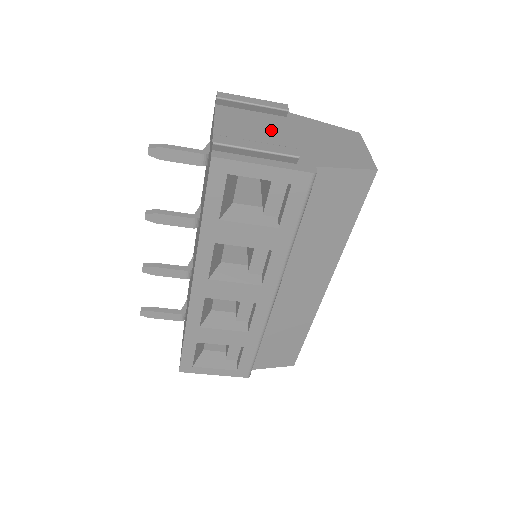
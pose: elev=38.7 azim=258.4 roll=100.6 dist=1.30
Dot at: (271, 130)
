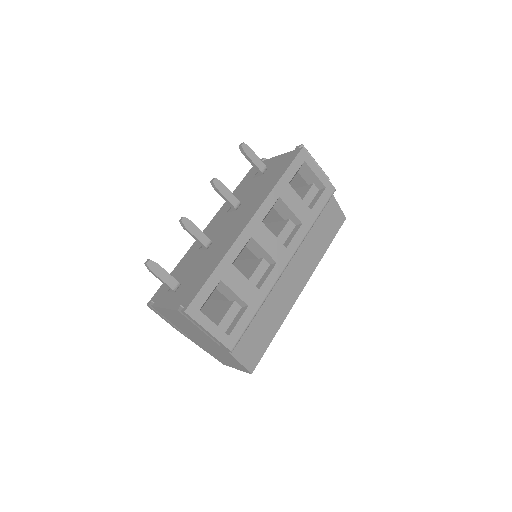
Dot at: occluded
